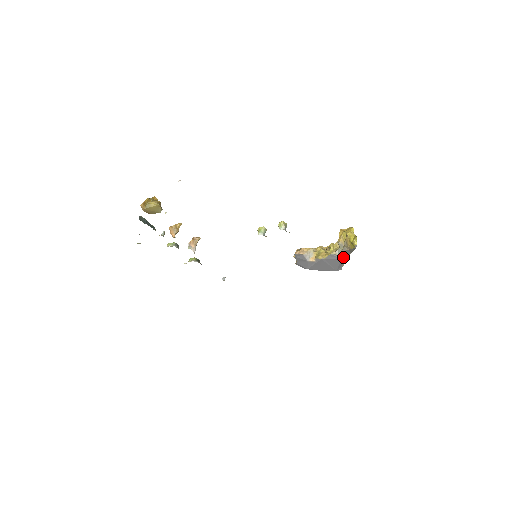
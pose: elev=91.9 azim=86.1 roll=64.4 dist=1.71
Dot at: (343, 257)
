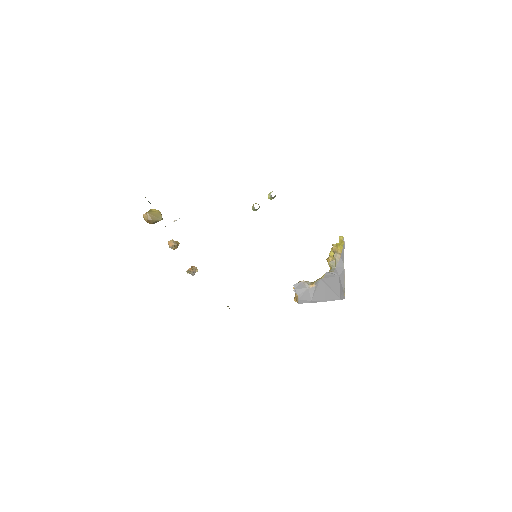
Dot at: (339, 274)
